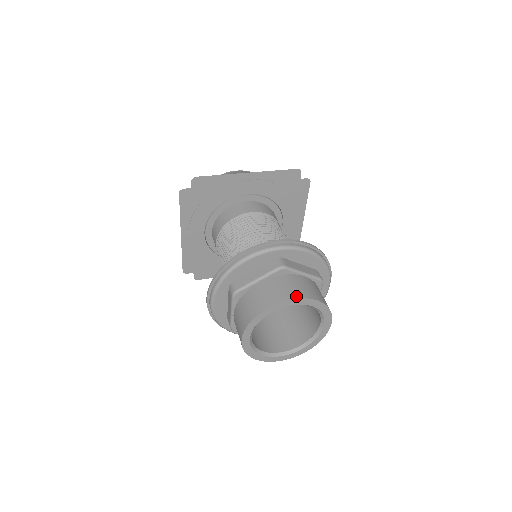
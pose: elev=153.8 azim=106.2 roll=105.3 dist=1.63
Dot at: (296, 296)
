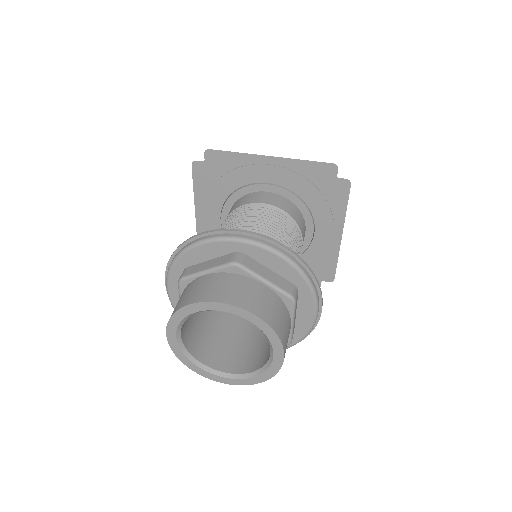
Dot at: (228, 300)
